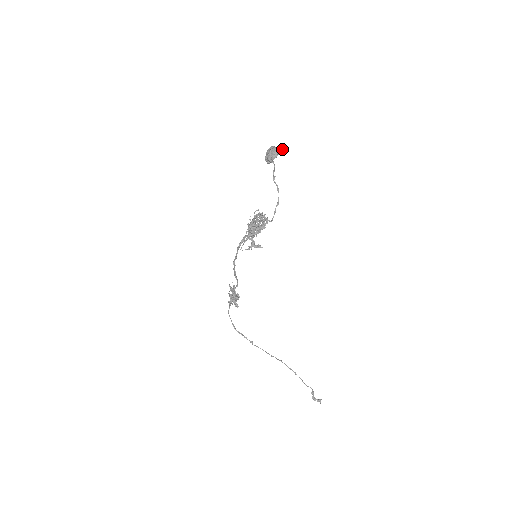
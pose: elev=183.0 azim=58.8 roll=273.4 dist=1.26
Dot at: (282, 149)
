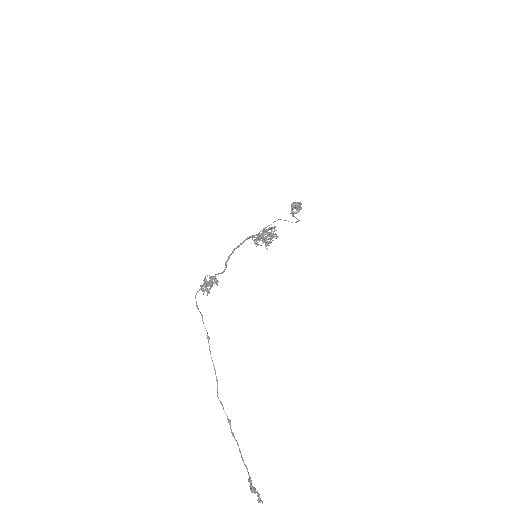
Dot at: occluded
